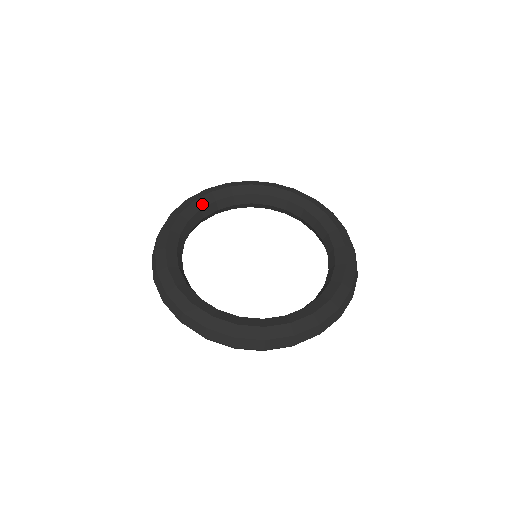
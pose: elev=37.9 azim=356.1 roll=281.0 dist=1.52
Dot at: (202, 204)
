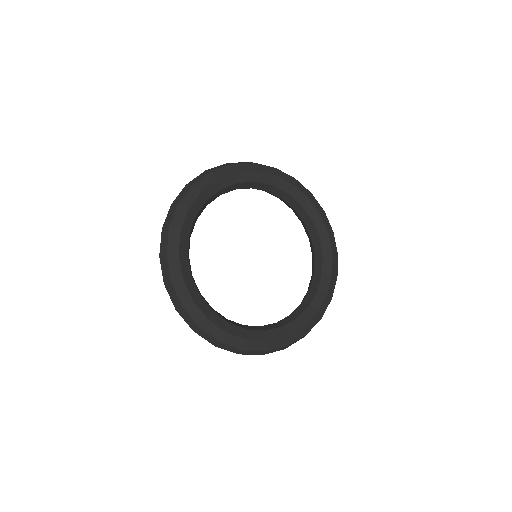
Dot at: (278, 184)
